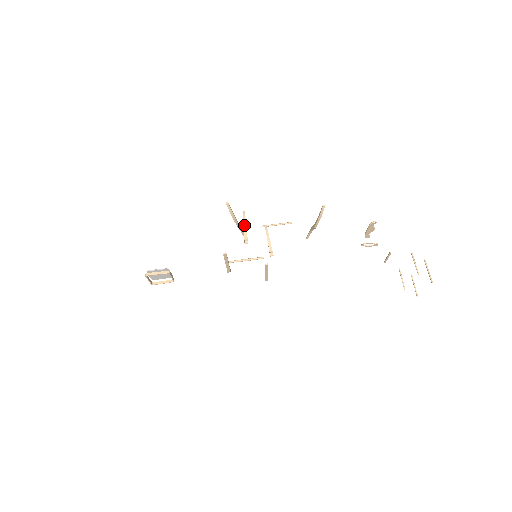
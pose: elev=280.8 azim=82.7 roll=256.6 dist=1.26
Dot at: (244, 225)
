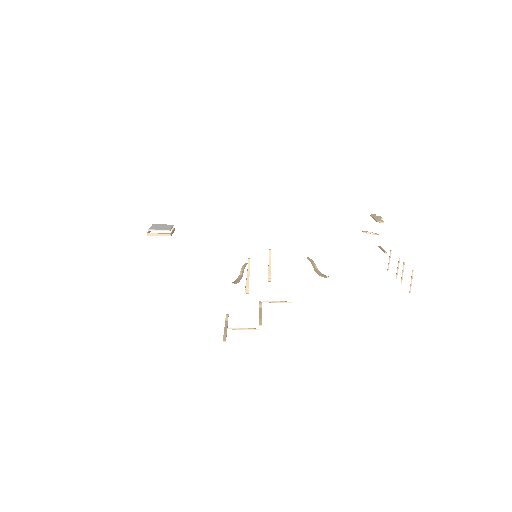
Dot at: (247, 276)
